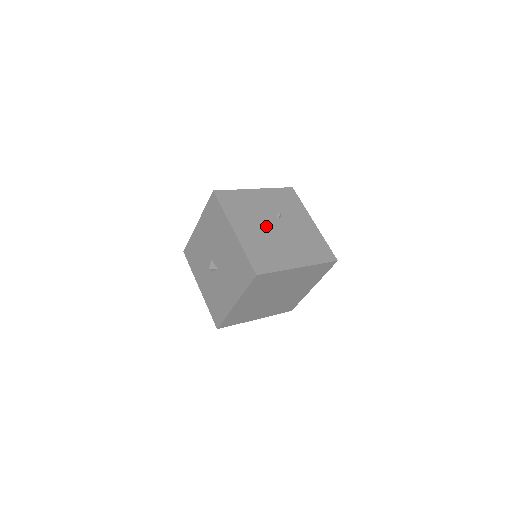
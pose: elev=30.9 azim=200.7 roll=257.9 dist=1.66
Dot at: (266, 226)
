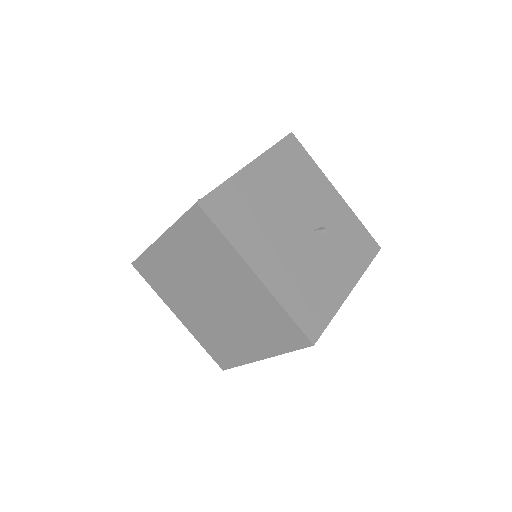
Dot at: (291, 211)
